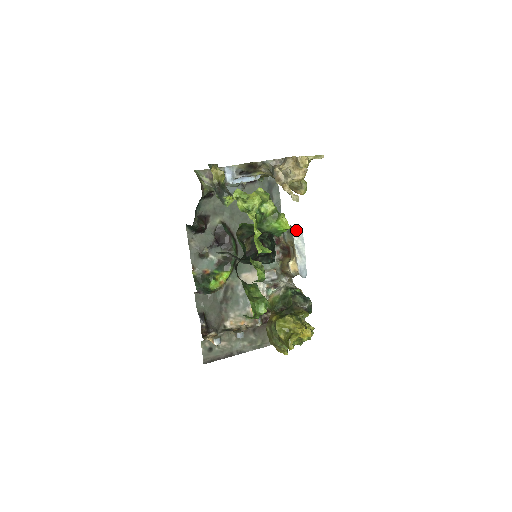
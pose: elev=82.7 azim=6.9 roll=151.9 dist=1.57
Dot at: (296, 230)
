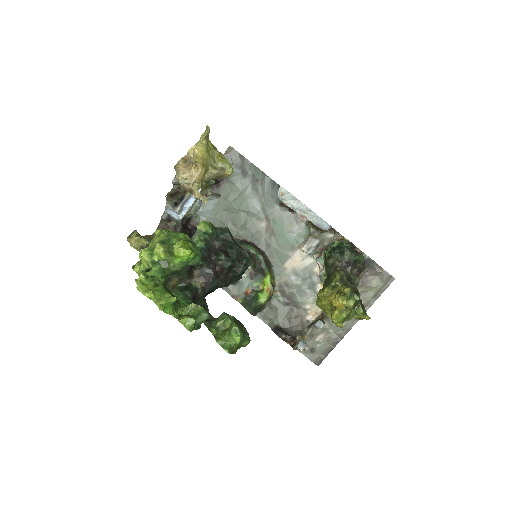
Dot at: (280, 194)
